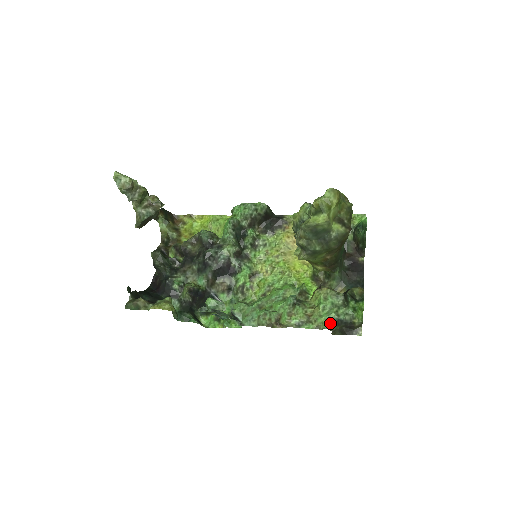
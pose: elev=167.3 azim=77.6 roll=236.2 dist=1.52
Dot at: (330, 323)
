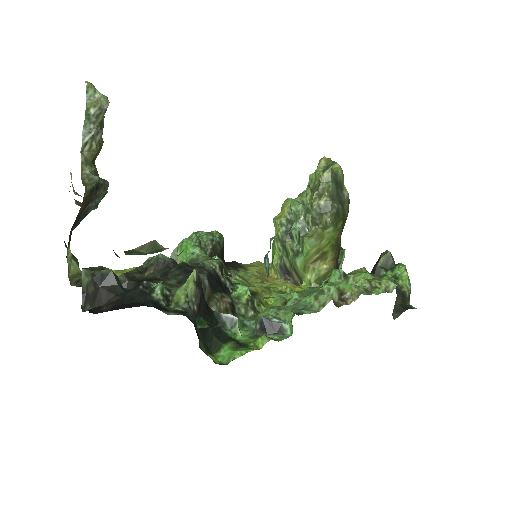
Dot at: occluded
